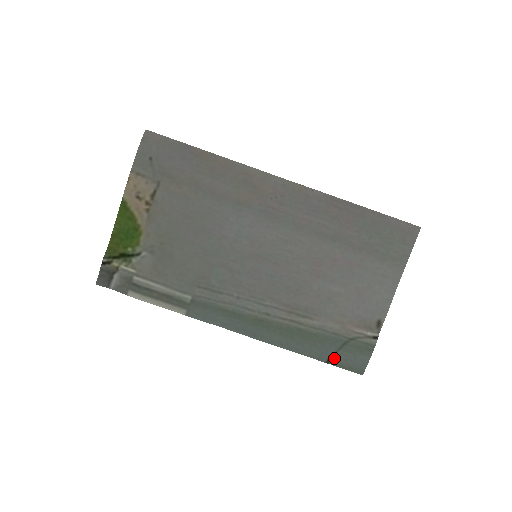
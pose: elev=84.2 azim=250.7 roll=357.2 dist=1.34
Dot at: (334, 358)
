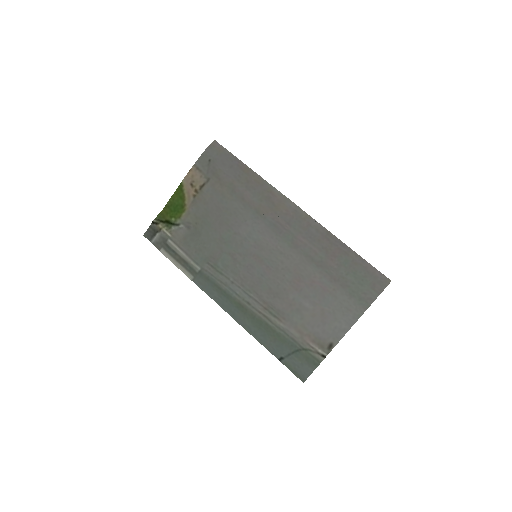
Dot at: (286, 359)
